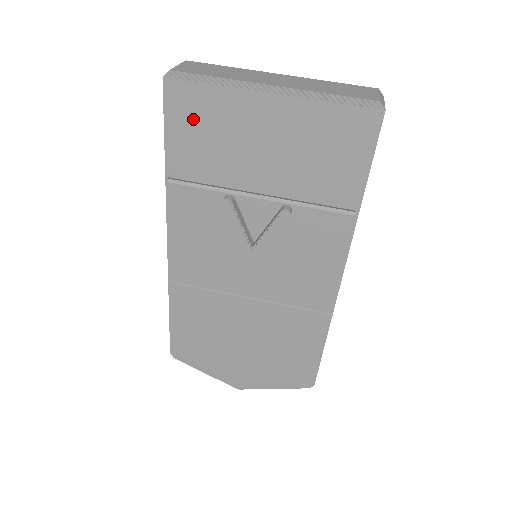
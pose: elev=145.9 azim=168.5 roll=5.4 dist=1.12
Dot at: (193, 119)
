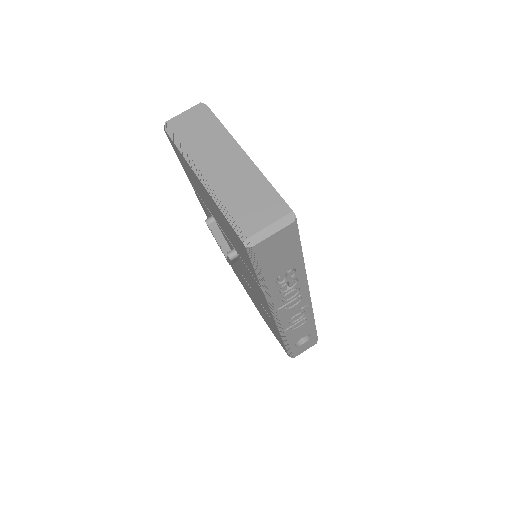
Dot at: (182, 160)
